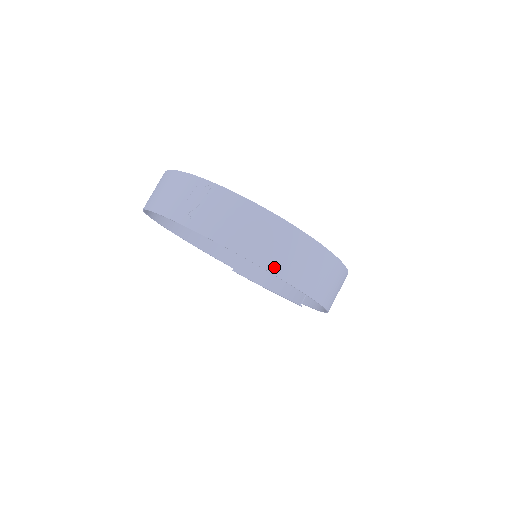
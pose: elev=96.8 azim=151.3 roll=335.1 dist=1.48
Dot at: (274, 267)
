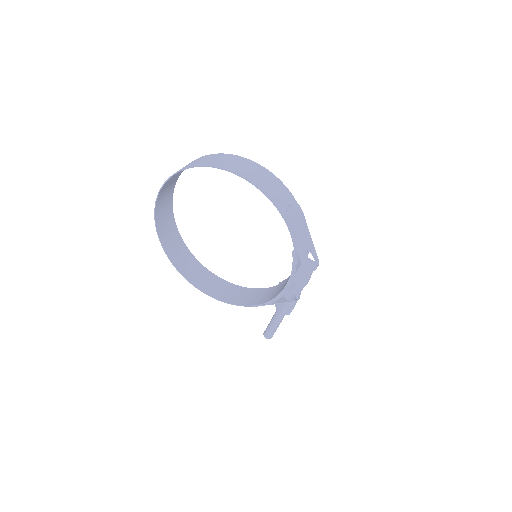
Dot at: (189, 167)
